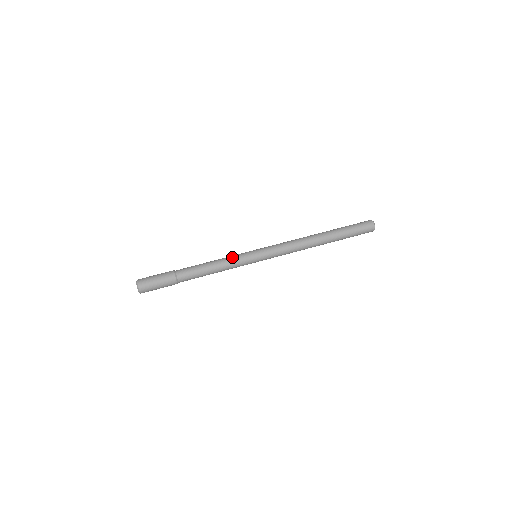
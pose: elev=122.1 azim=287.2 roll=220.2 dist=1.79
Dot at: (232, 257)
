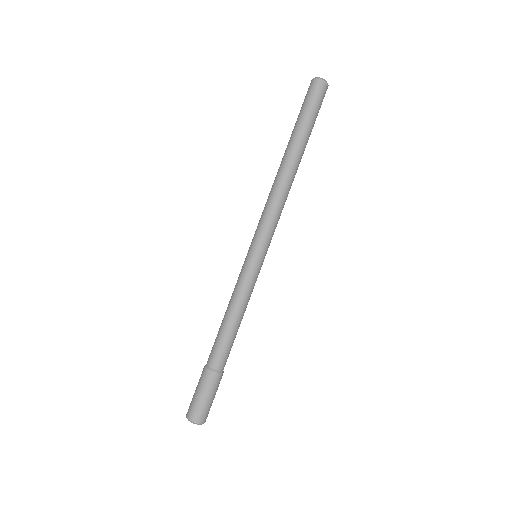
Dot at: (249, 292)
